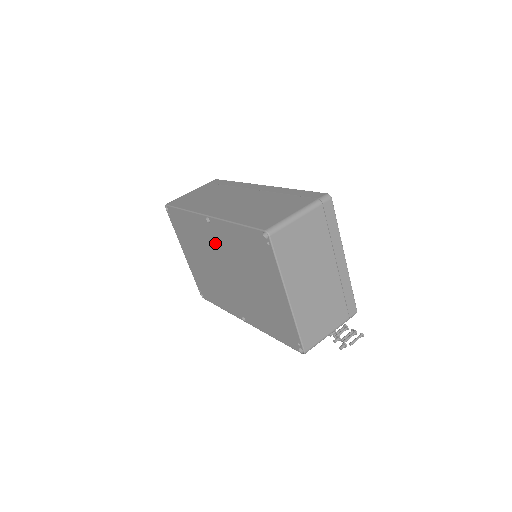
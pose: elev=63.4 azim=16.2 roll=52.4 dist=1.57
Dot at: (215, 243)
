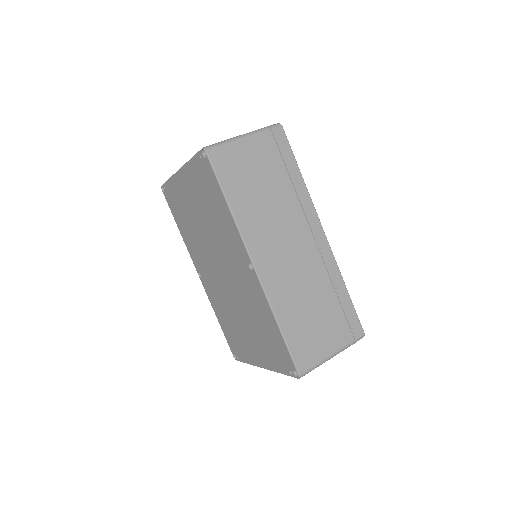
Dot at: (236, 266)
